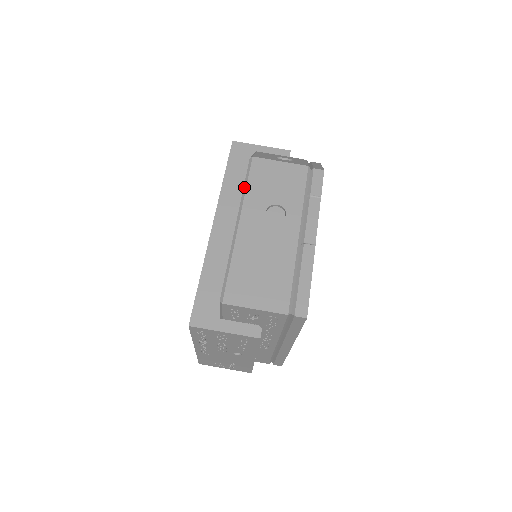
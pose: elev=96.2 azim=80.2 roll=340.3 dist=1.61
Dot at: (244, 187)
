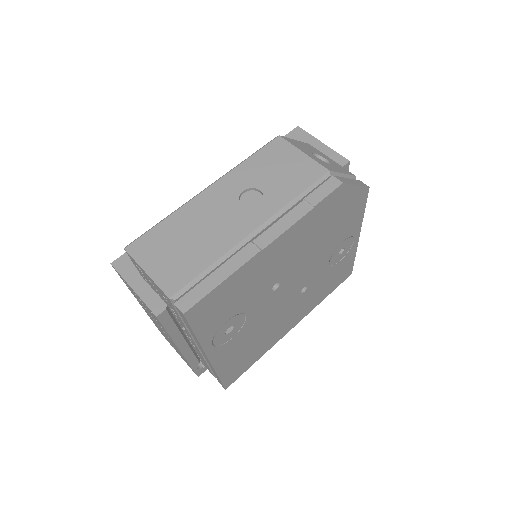
Dot at: (245, 159)
